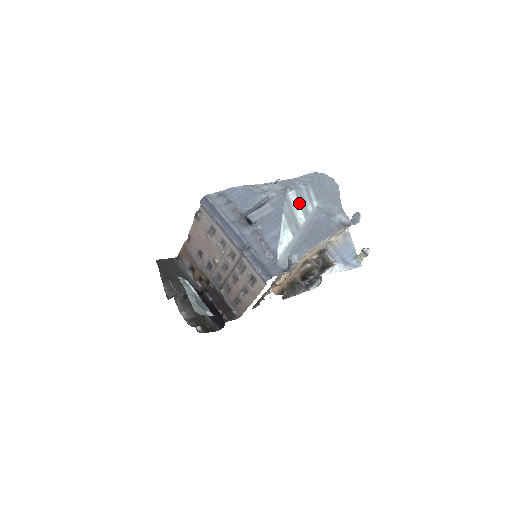
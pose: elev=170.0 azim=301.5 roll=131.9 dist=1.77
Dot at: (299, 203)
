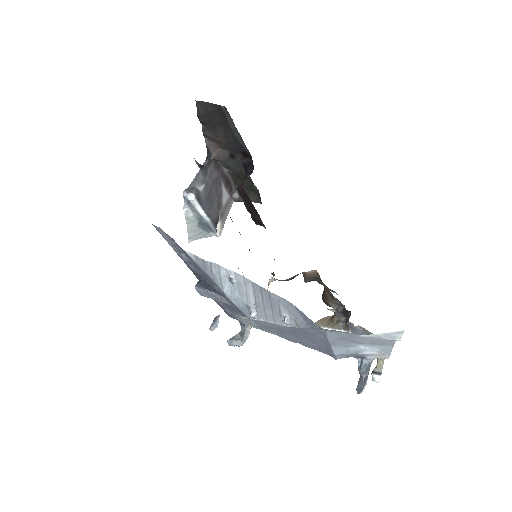
Dot at: occluded
